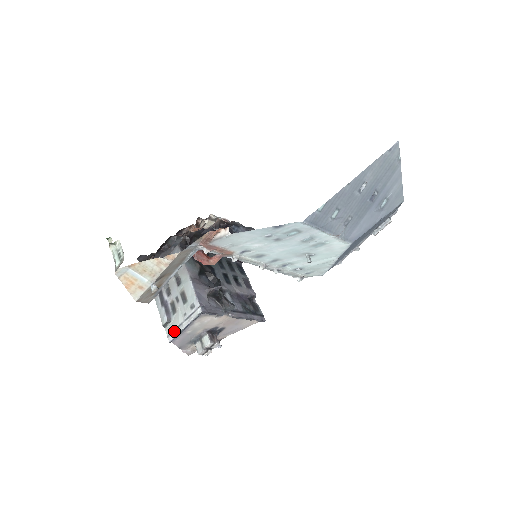
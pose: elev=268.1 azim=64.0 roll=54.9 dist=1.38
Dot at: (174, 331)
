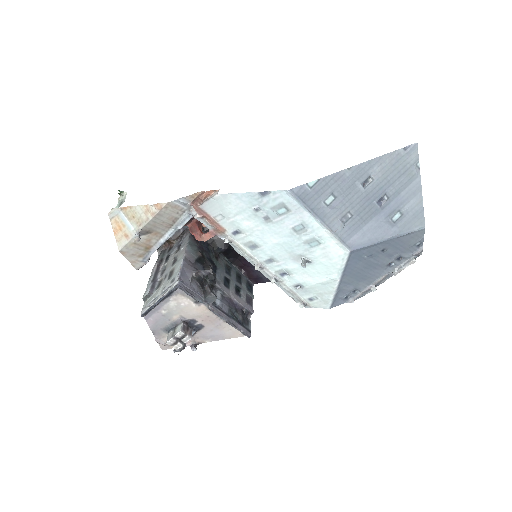
Dot at: (149, 304)
